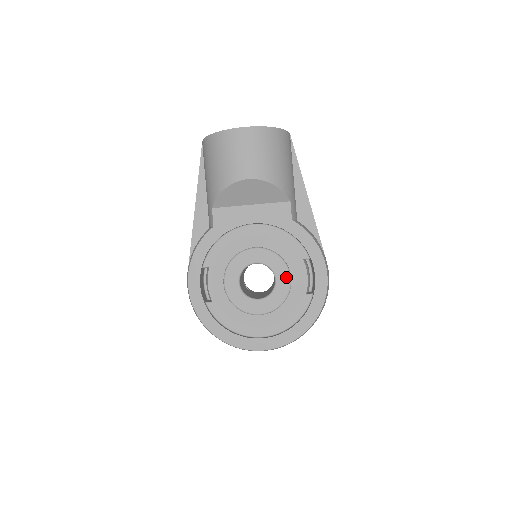
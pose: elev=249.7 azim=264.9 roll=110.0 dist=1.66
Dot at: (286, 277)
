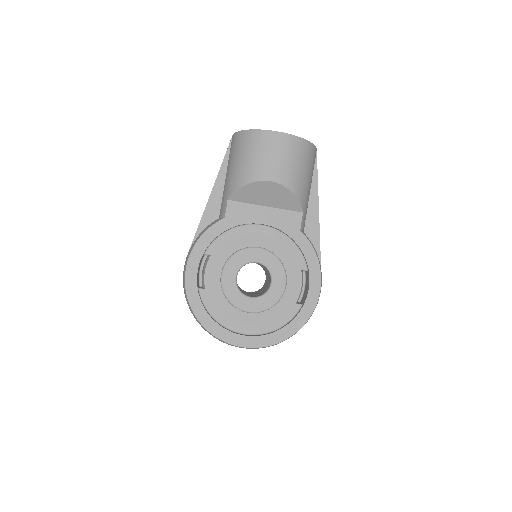
Dot at: (282, 283)
